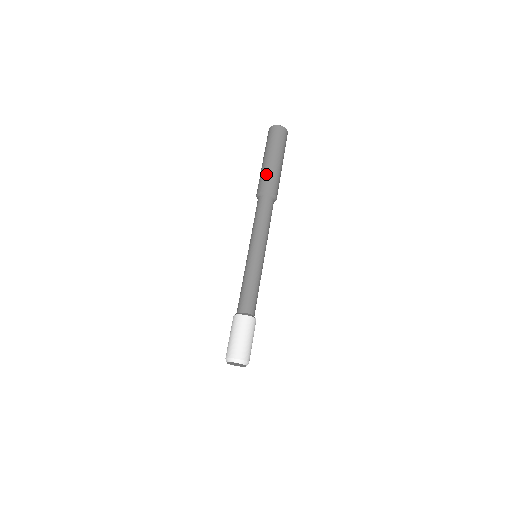
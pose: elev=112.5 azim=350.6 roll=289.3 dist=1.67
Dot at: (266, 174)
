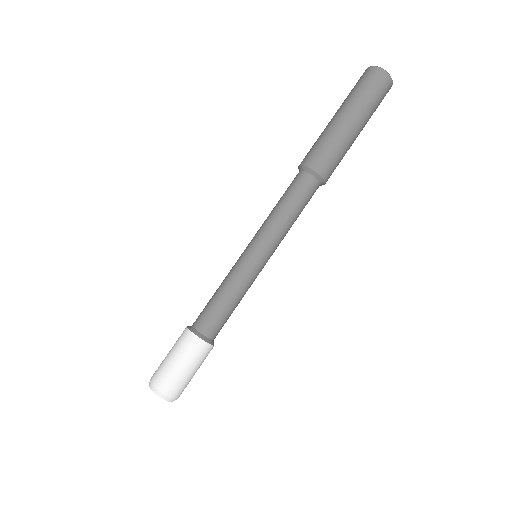
Dot at: (324, 140)
